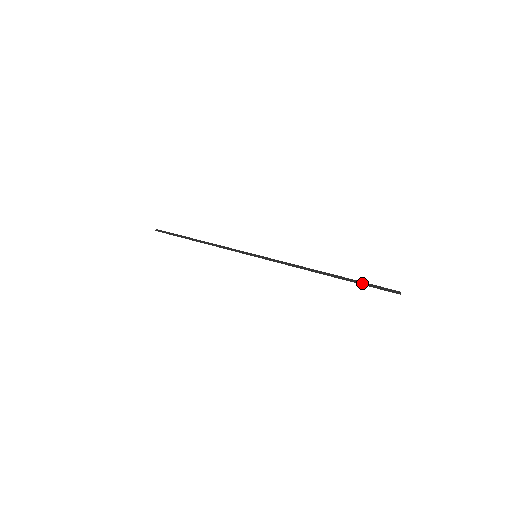
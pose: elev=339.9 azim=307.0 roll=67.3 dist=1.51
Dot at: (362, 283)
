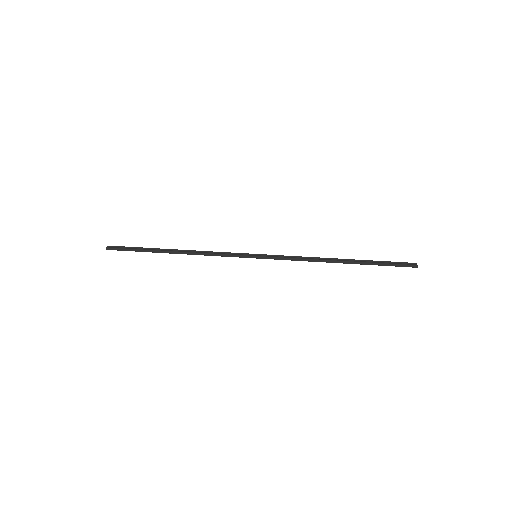
Dot at: (381, 265)
